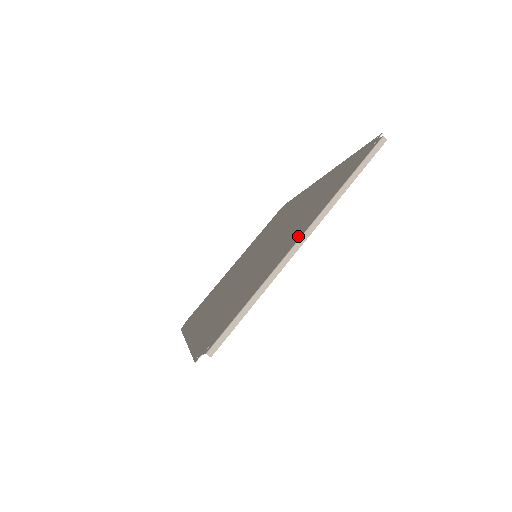
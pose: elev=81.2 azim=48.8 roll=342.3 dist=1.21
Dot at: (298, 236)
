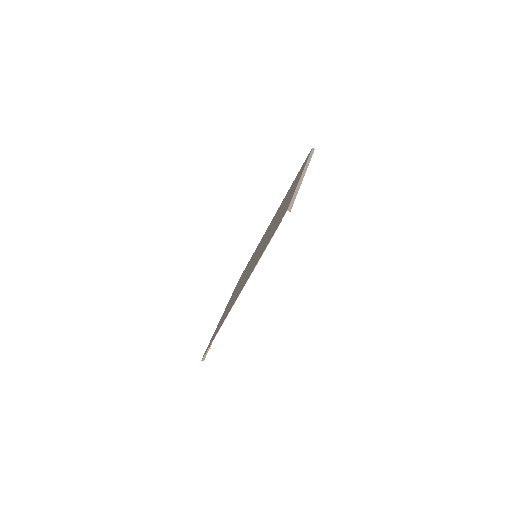
Dot at: (298, 179)
